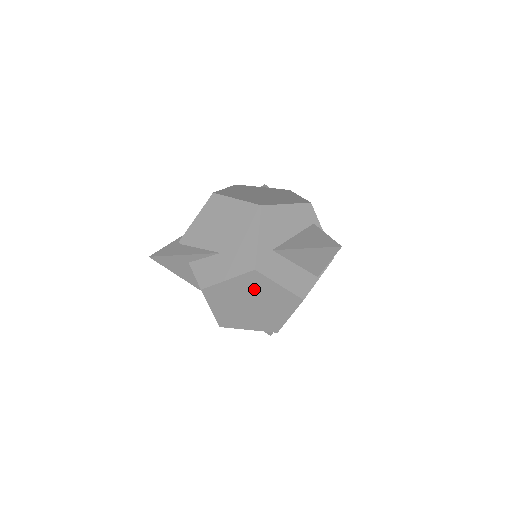
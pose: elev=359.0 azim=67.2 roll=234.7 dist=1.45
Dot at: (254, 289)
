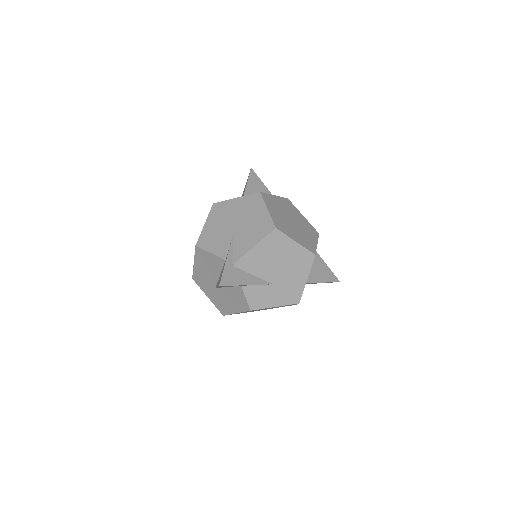
Dot at: (281, 306)
